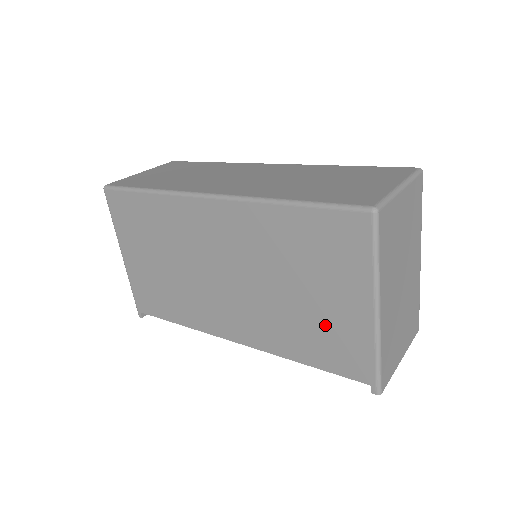
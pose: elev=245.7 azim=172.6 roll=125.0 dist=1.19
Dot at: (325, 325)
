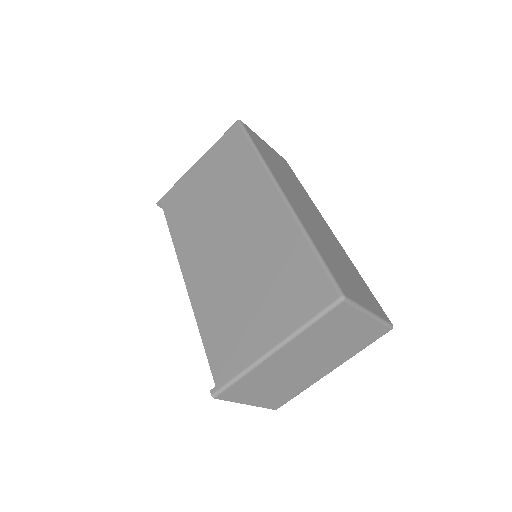
Dot at: (240, 325)
